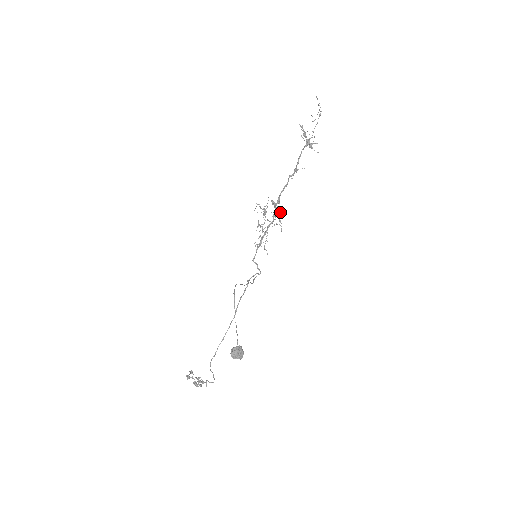
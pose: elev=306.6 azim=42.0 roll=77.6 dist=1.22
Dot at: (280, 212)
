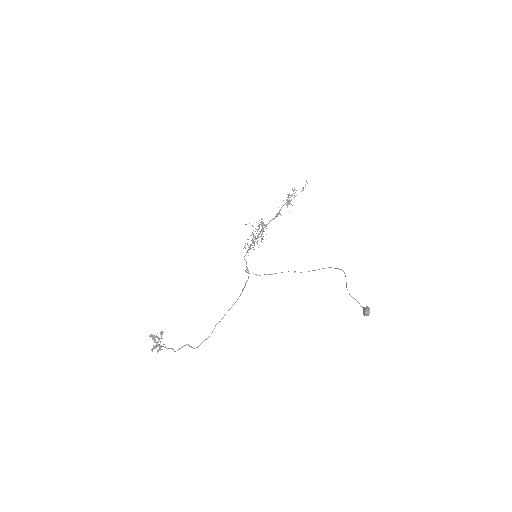
Dot at: (266, 234)
